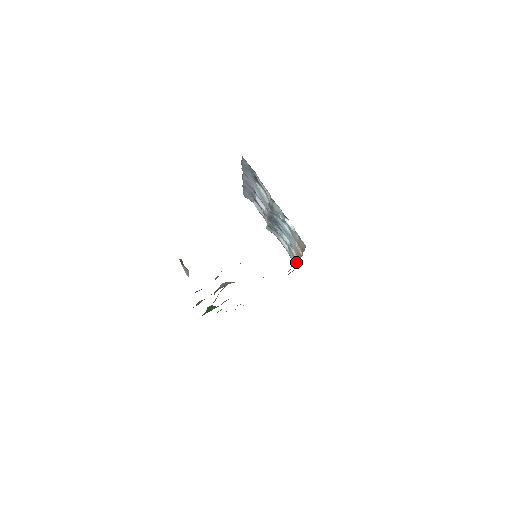
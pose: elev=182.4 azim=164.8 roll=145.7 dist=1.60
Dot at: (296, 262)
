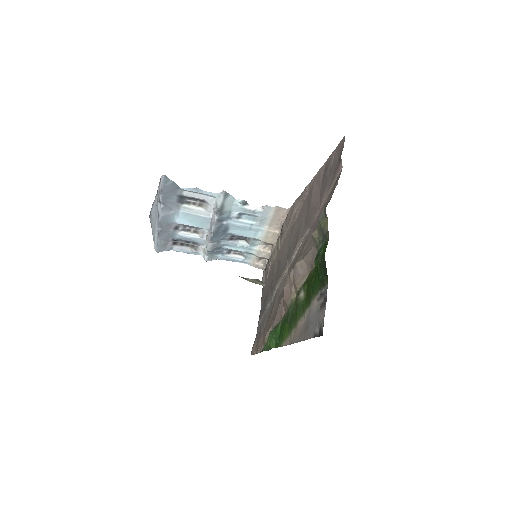
Dot at: (267, 256)
